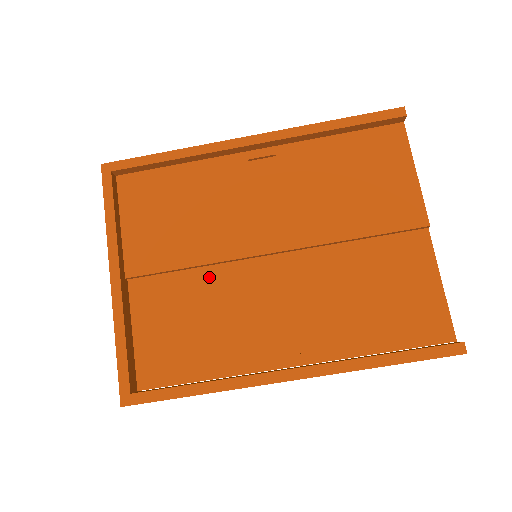
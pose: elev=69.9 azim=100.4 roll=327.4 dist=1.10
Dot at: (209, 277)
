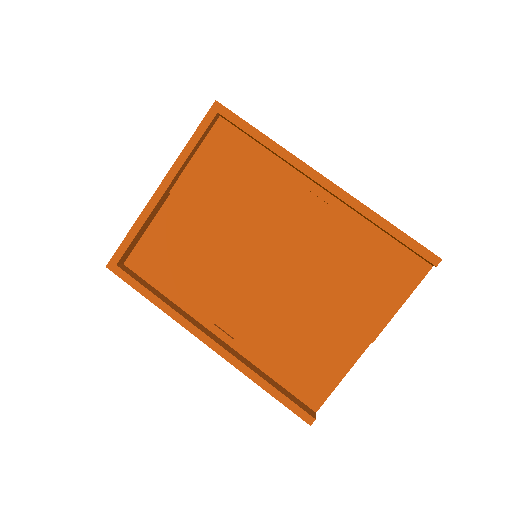
Dot at: (218, 240)
